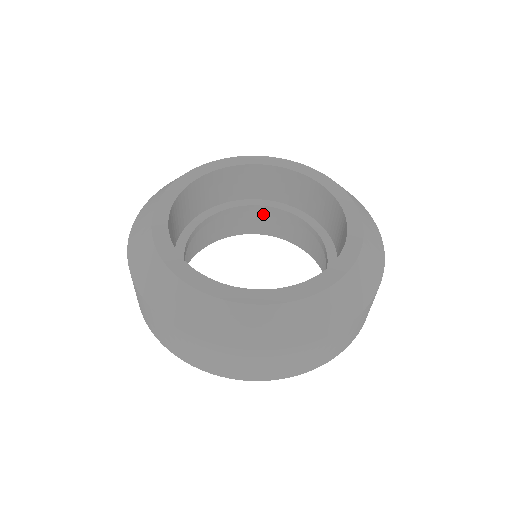
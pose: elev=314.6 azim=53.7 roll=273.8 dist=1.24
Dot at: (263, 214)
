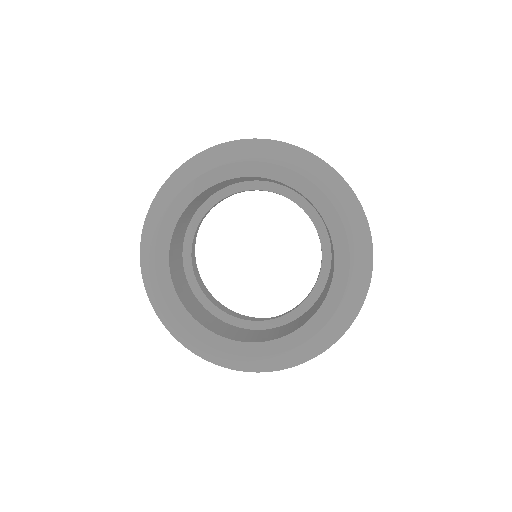
Dot at: occluded
